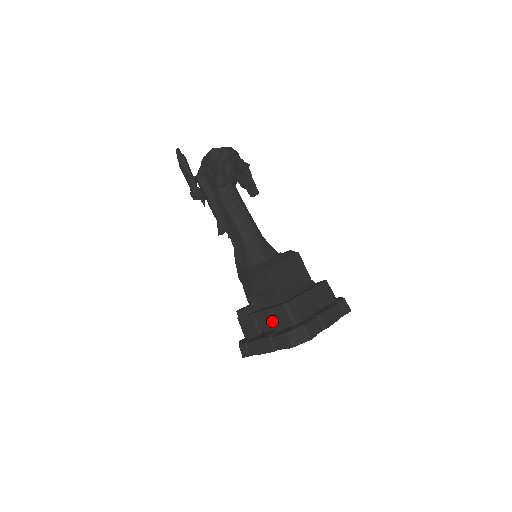
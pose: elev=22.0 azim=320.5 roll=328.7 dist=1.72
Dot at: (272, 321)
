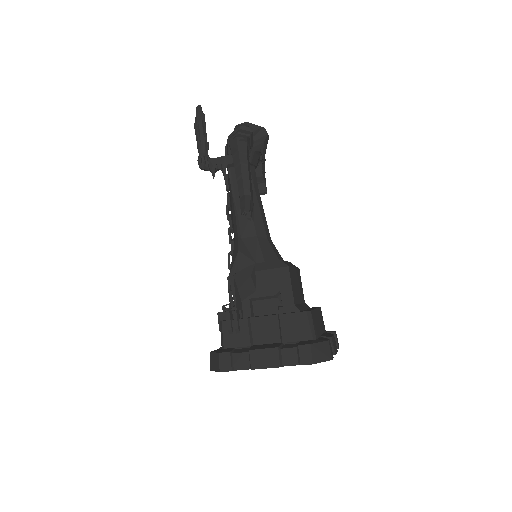
Dot at: (278, 331)
